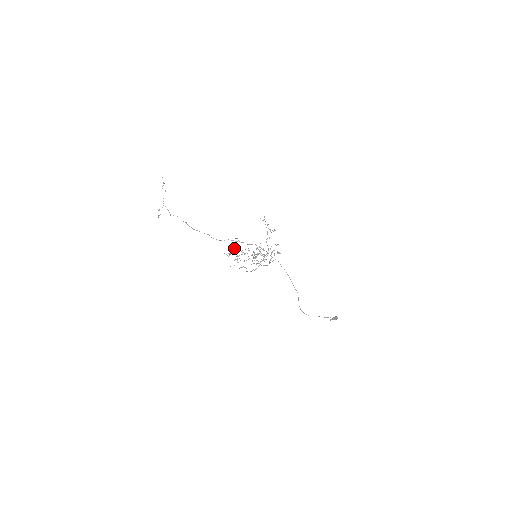
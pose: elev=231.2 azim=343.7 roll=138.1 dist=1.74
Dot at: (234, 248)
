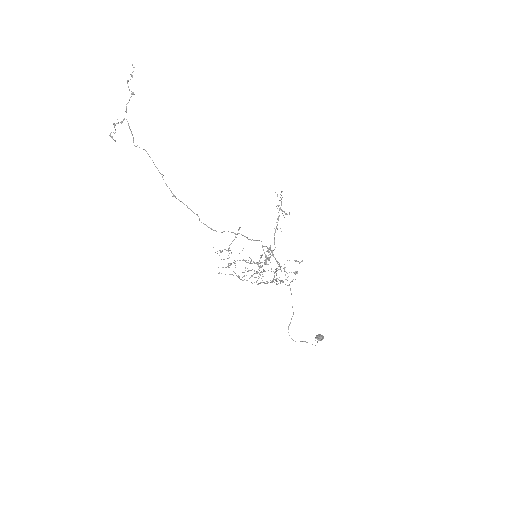
Dot at: (230, 244)
